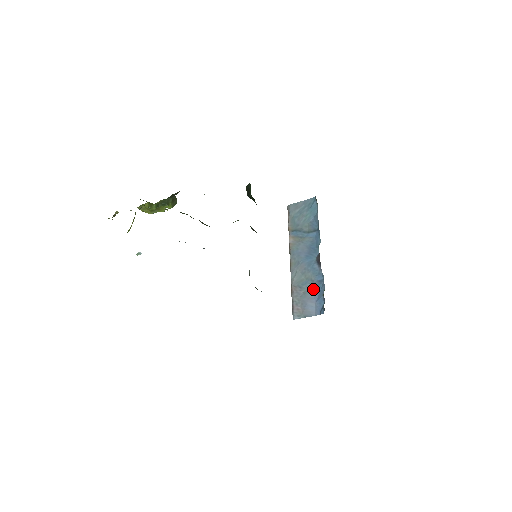
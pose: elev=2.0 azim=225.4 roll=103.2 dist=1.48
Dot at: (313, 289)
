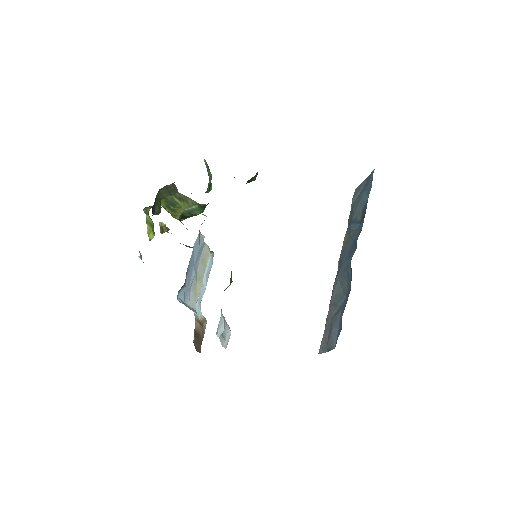
Dot at: (342, 306)
